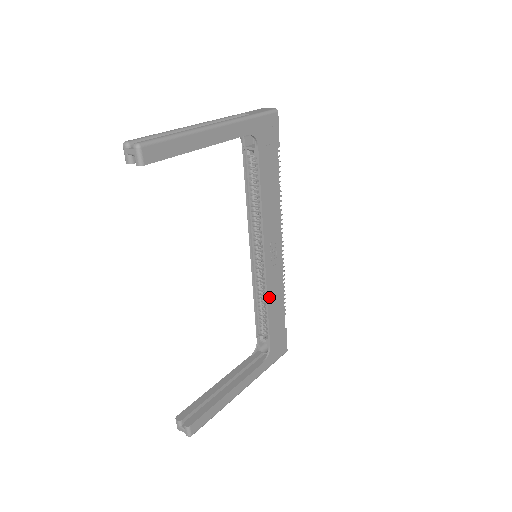
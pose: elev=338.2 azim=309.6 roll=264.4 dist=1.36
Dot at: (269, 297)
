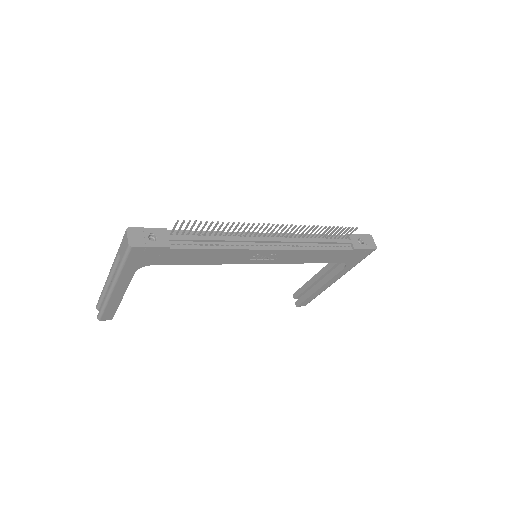
Dot at: (299, 262)
